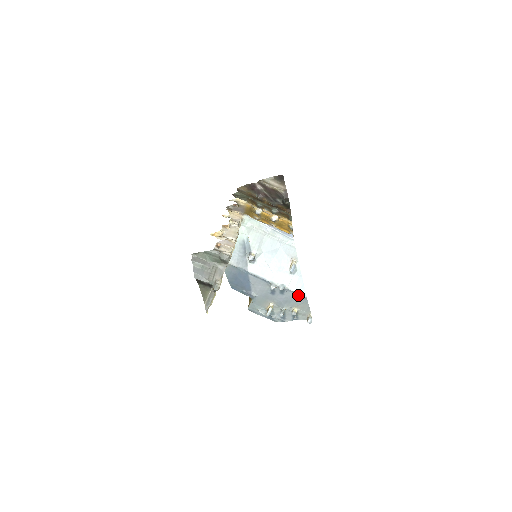
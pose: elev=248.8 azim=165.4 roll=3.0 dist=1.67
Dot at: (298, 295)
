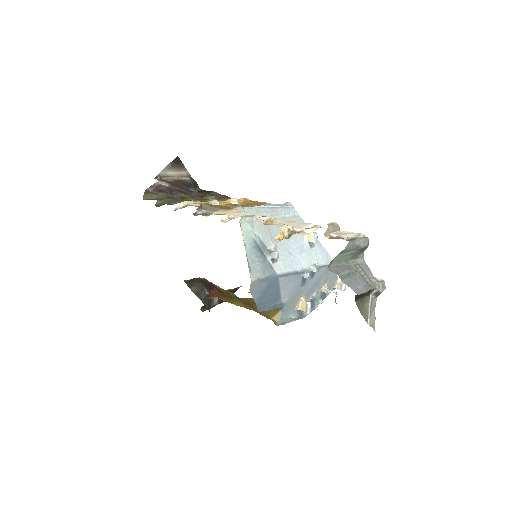
Dot at: occluded
